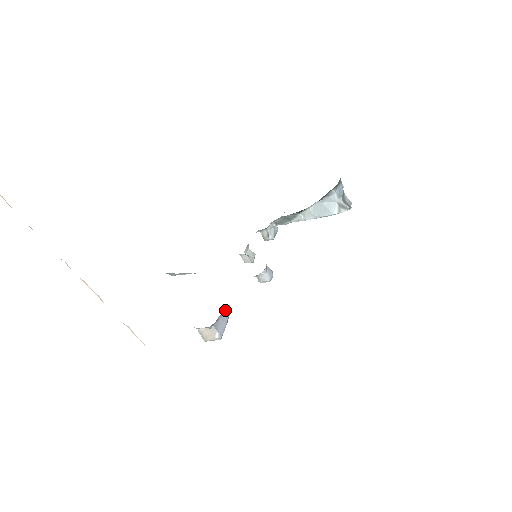
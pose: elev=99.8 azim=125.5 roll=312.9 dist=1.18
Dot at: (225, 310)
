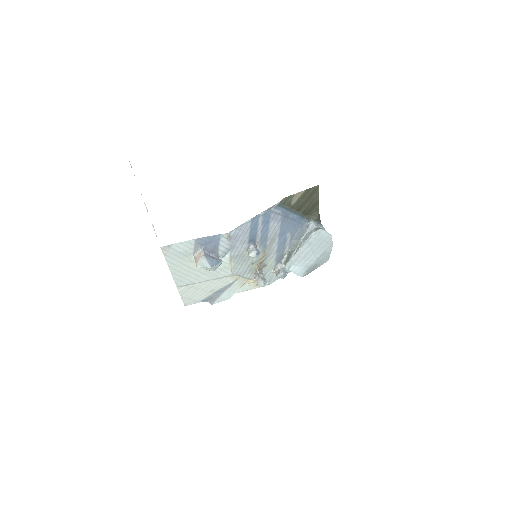
Dot at: (216, 253)
